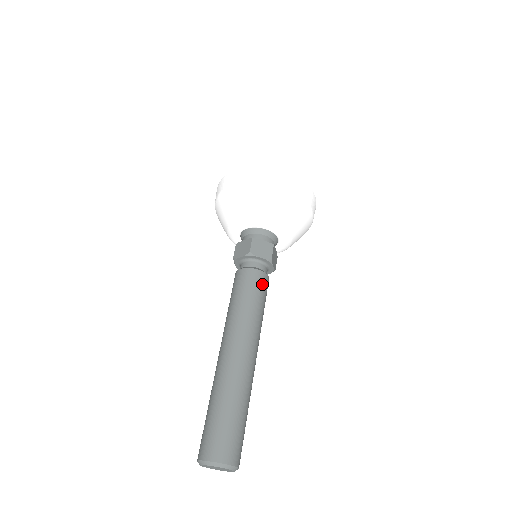
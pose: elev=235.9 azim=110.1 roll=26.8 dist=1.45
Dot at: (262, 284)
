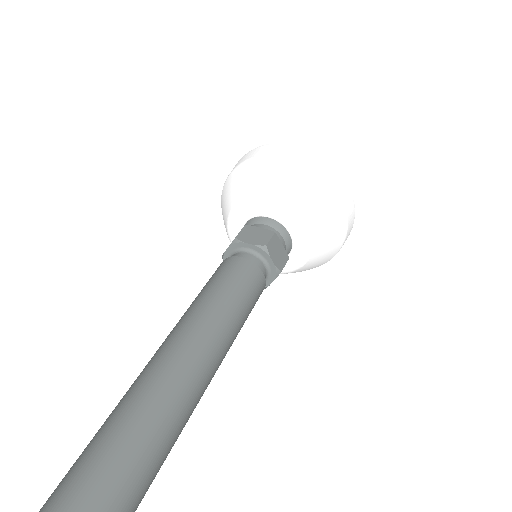
Dot at: (258, 294)
